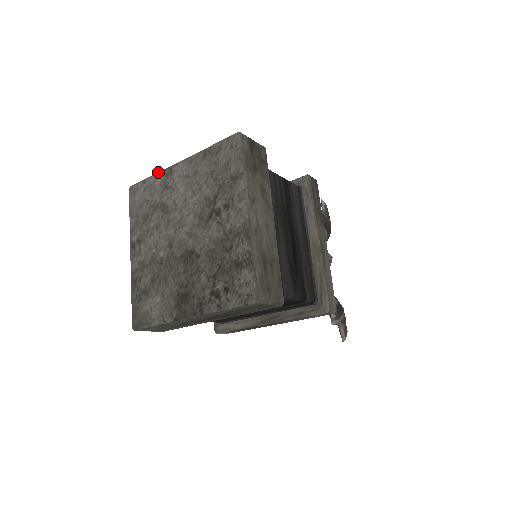
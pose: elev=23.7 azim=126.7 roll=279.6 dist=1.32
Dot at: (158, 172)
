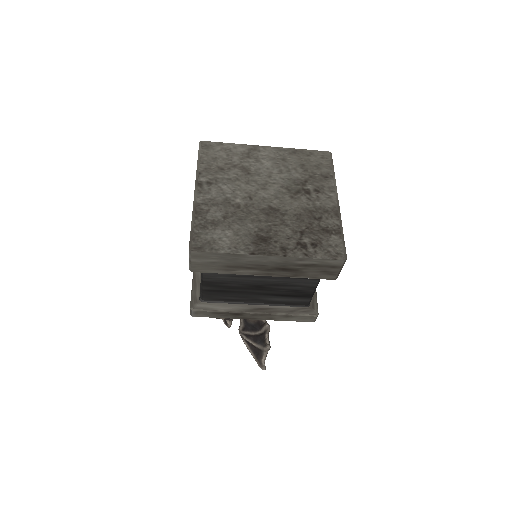
Dot at: (240, 144)
